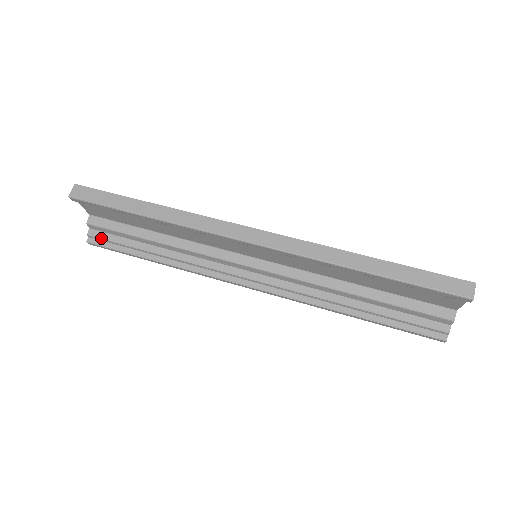
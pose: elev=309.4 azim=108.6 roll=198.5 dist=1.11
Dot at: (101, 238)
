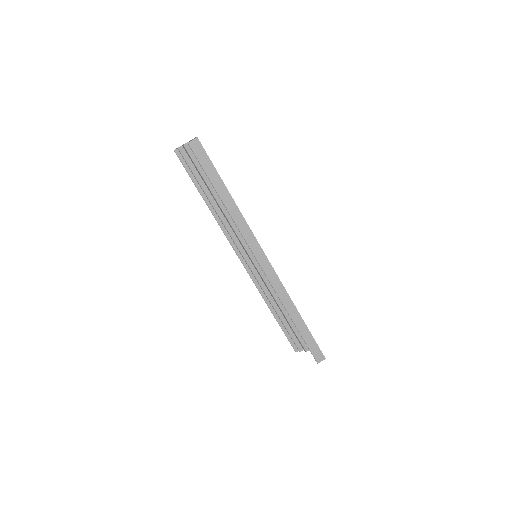
Dot at: (184, 159)
